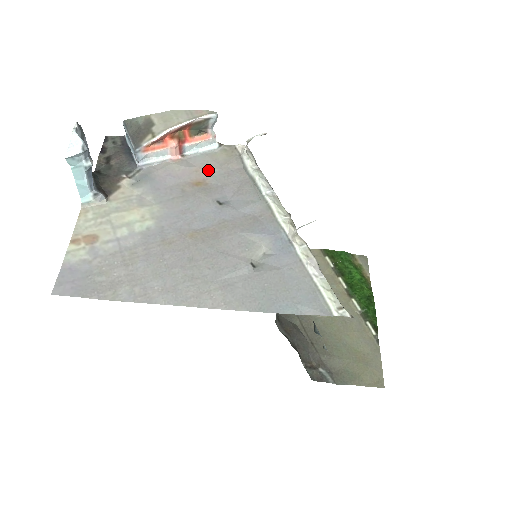
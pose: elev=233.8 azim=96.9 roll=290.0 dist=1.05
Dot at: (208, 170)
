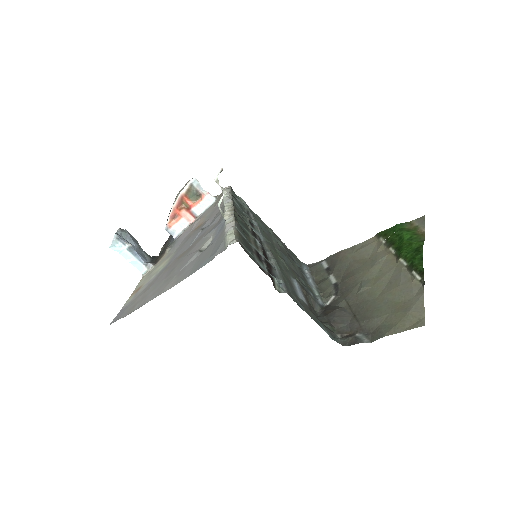
Dot at: (206, 216)
